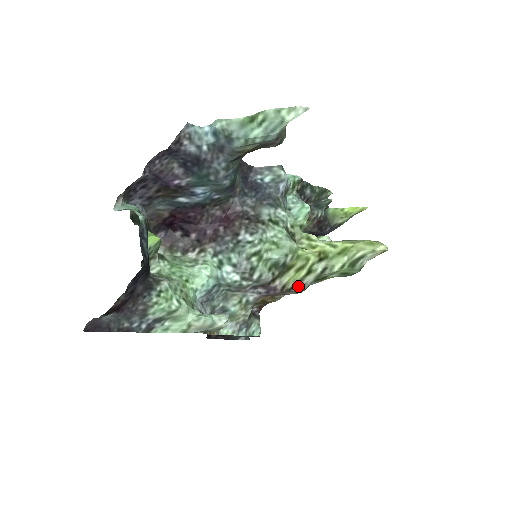
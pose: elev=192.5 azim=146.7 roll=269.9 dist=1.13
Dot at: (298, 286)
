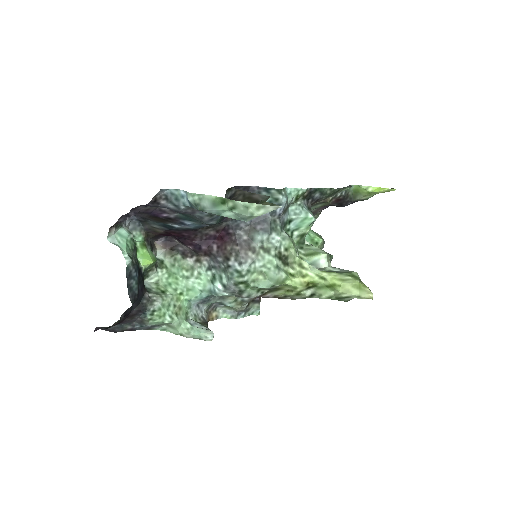
Dot at: (290, 297)
